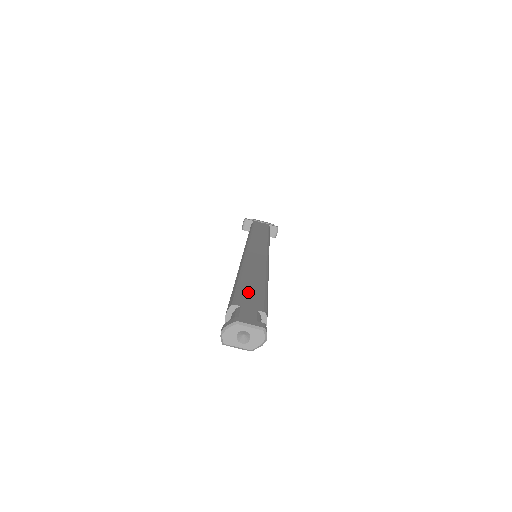
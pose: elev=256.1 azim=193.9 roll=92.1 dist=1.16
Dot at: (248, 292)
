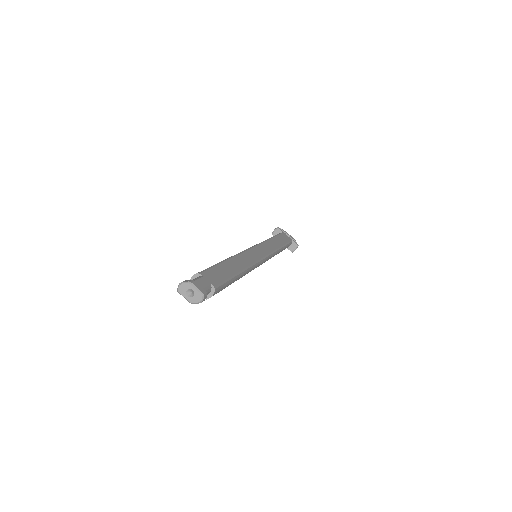
Dot at: (217, 272)
